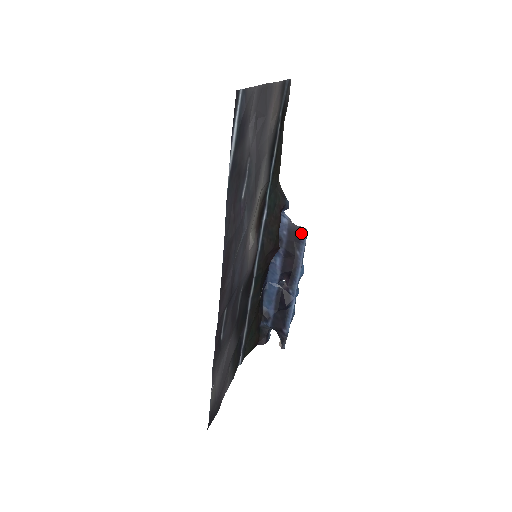
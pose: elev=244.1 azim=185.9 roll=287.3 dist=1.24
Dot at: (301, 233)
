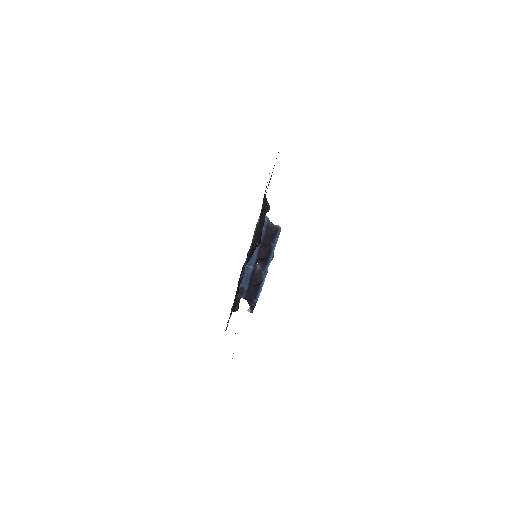
Dot at: (276, 230)
